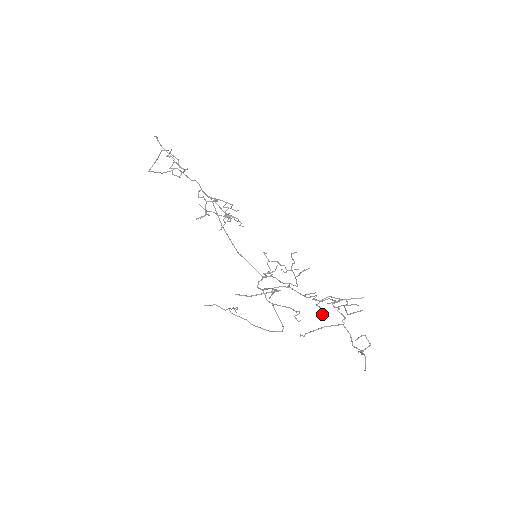
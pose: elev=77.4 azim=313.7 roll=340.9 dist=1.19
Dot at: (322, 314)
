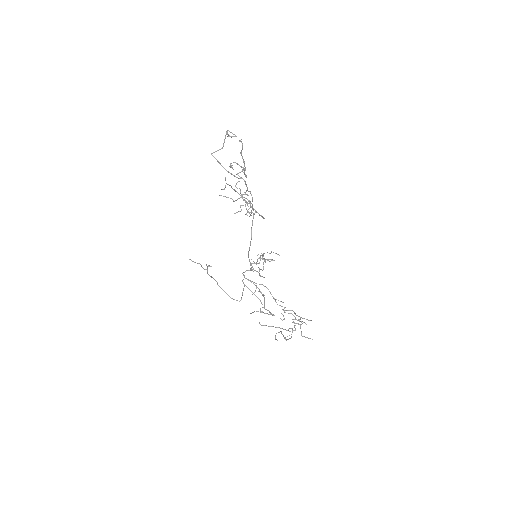
Dot at: (282, 320)
